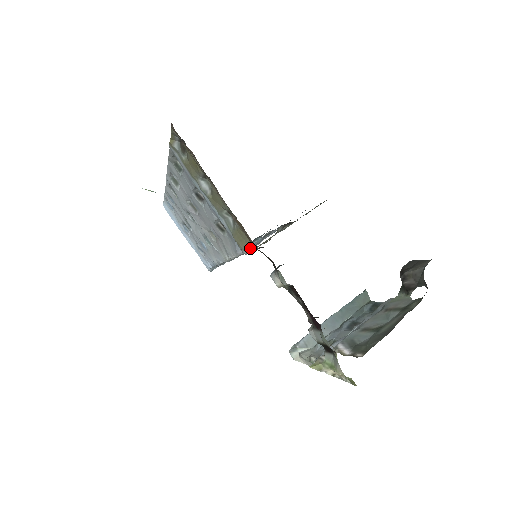
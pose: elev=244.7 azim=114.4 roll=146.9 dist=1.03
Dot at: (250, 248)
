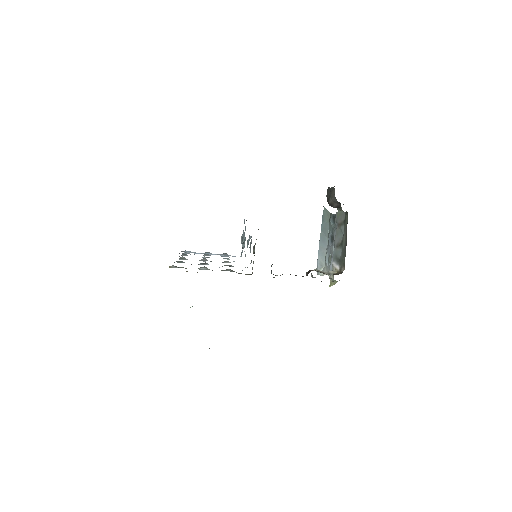
Dot at: (251, 274)
